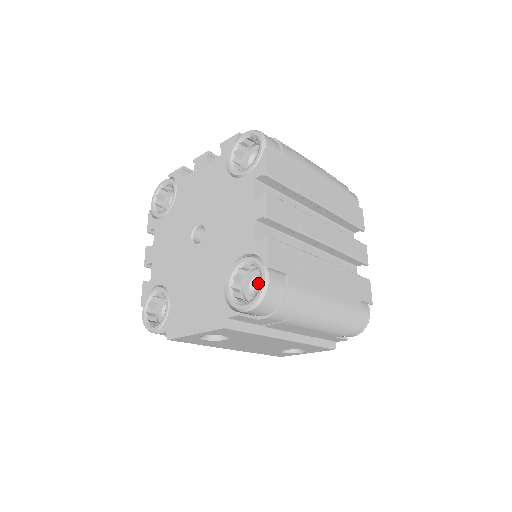
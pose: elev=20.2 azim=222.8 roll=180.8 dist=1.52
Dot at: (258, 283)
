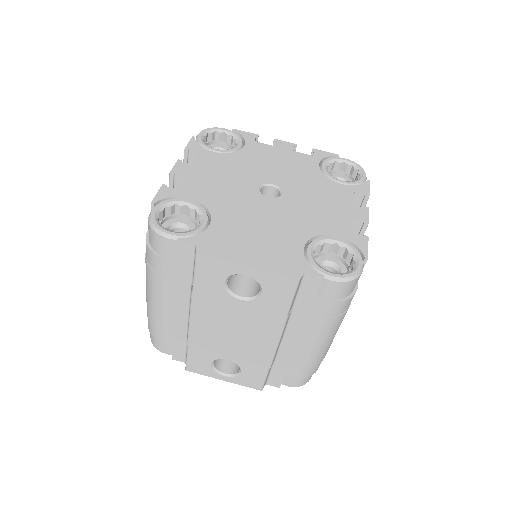
Dot at: occluded
